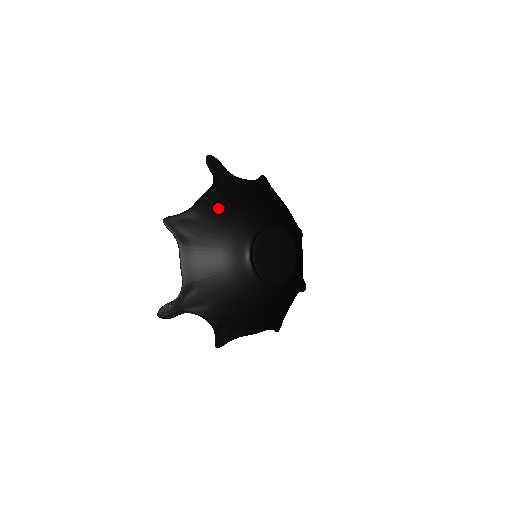
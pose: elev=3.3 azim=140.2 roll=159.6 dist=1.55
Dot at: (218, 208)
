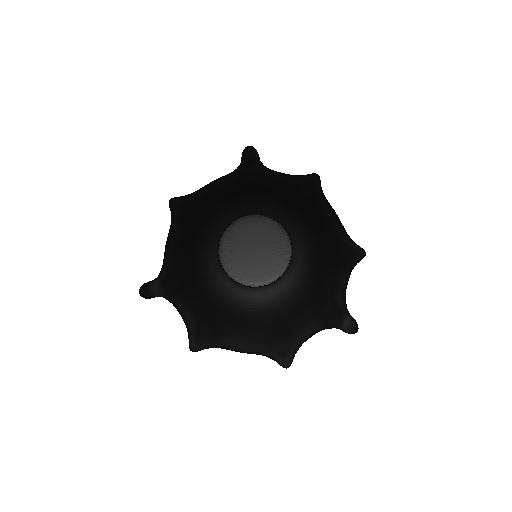
Dot at: (220, 193)
